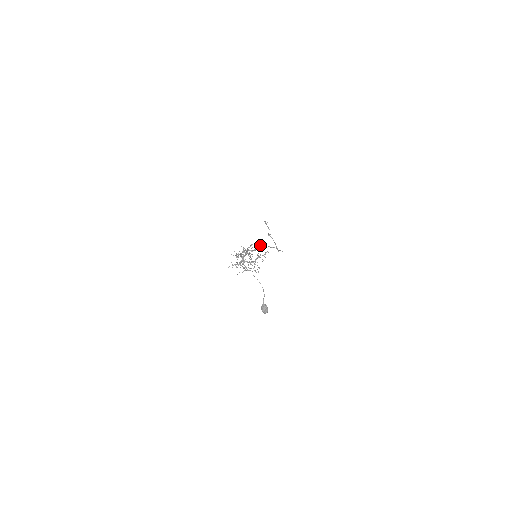
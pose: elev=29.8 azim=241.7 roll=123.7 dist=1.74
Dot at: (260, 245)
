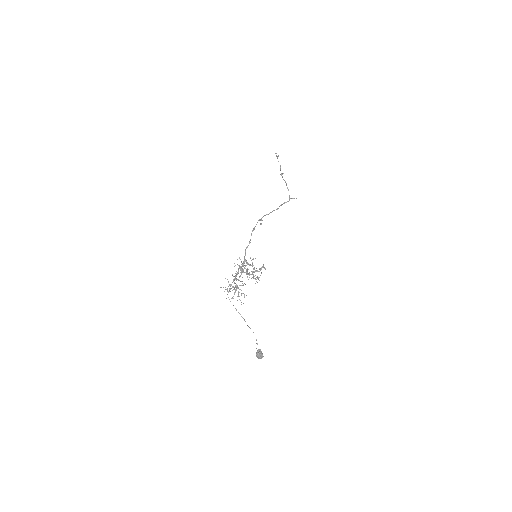
Dot at: occluded
